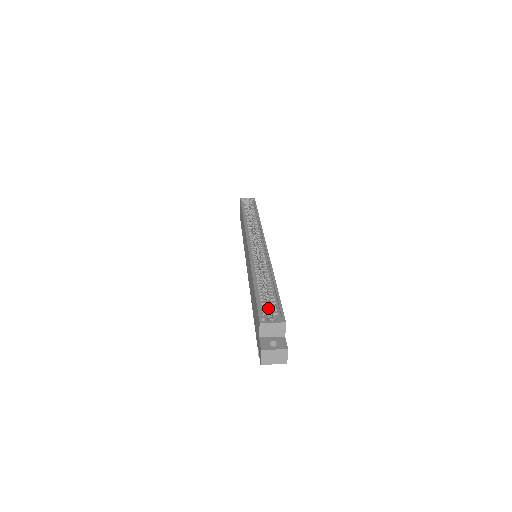
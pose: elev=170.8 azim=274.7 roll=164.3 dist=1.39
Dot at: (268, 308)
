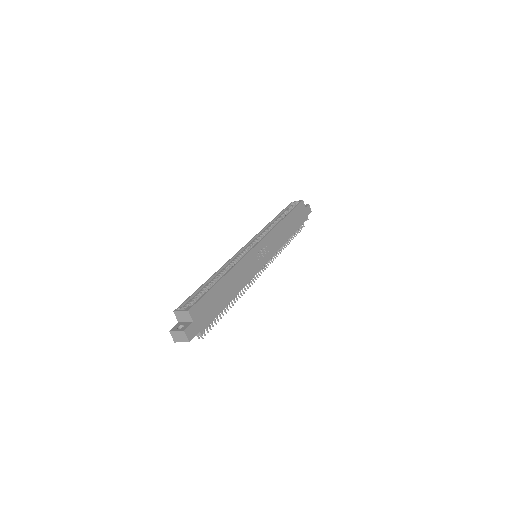
Dot at: occluded
